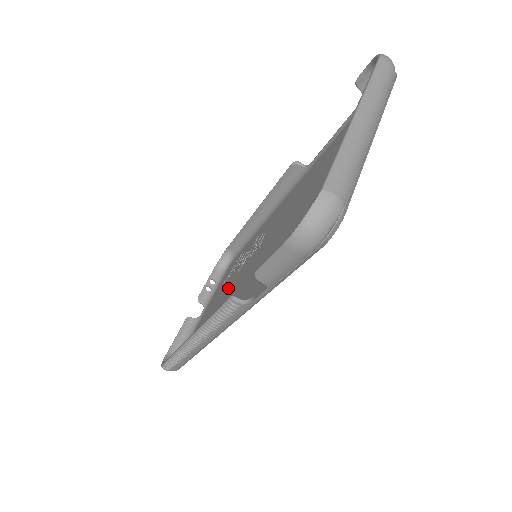
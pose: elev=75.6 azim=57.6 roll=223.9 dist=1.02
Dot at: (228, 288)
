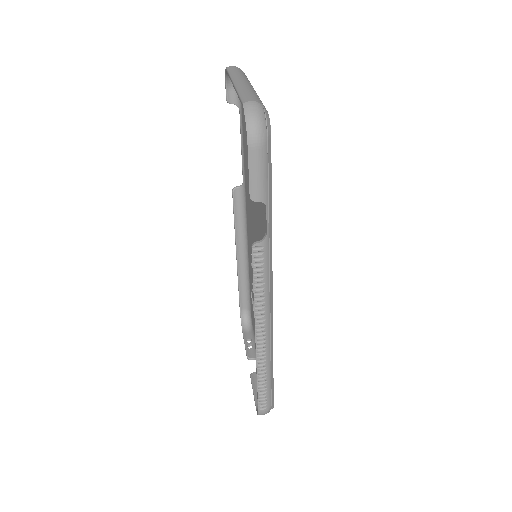
Dot at: occluded
